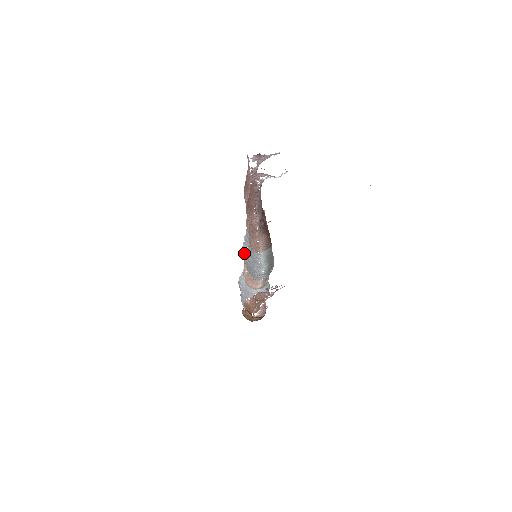
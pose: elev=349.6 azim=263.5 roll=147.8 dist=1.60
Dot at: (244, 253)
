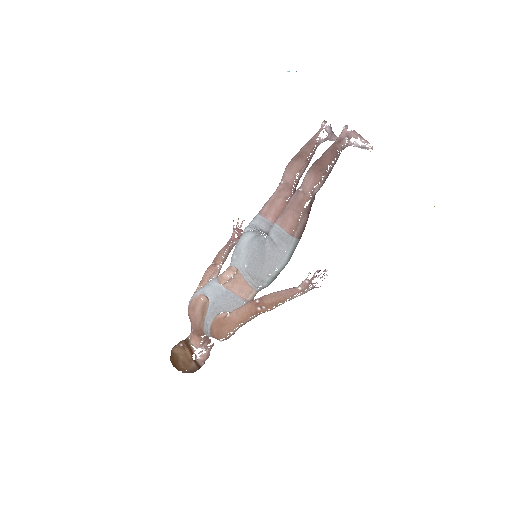
Dot at: (256, 238)
